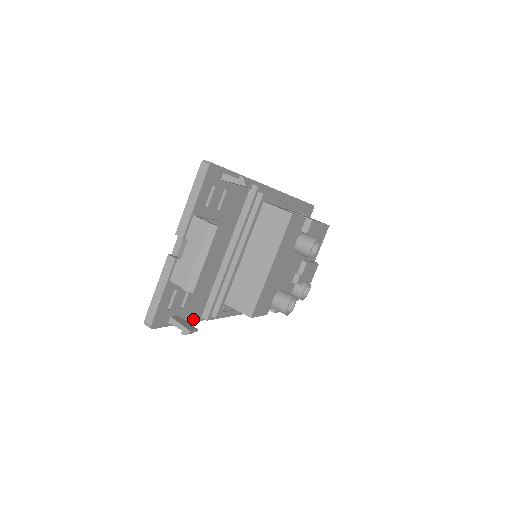
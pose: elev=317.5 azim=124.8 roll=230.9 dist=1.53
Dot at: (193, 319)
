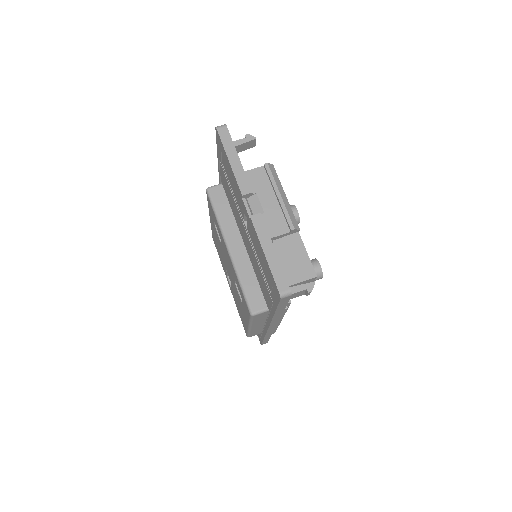
Dot at: occluded
